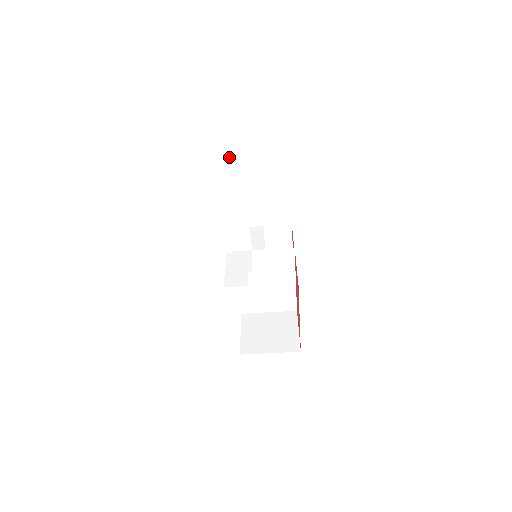
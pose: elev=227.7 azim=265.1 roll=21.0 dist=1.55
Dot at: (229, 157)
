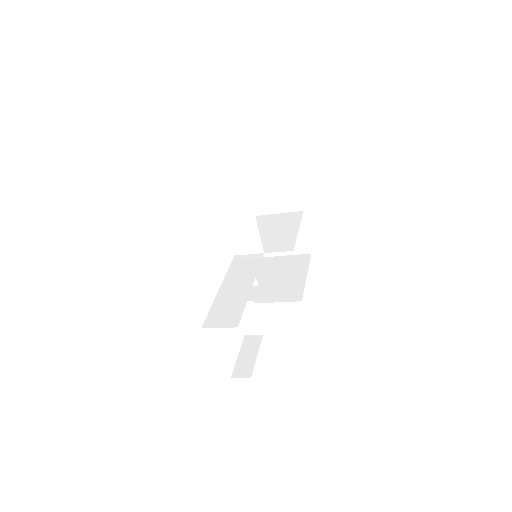
Dot at: occluded
